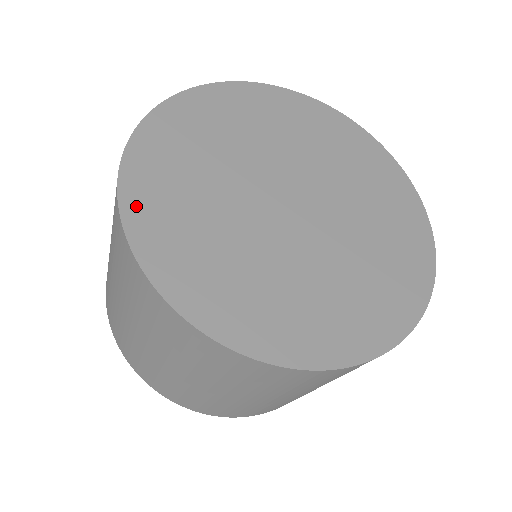
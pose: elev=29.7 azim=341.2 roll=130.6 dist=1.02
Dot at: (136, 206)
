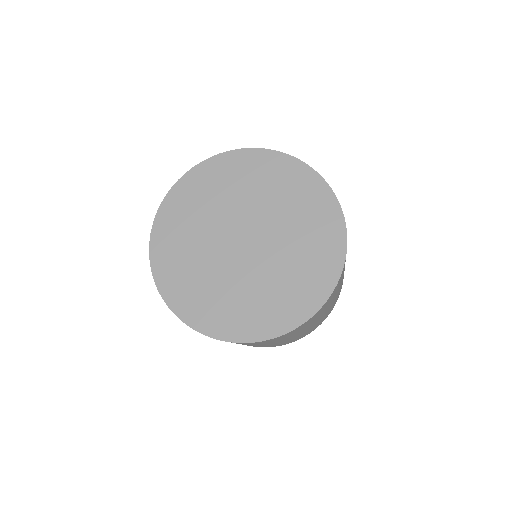
Dot at: (166, 287)
